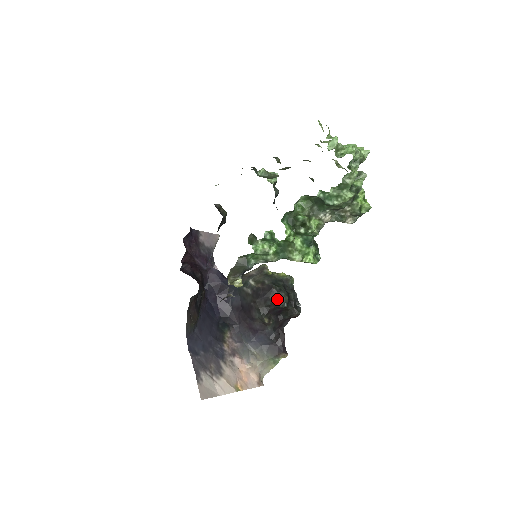
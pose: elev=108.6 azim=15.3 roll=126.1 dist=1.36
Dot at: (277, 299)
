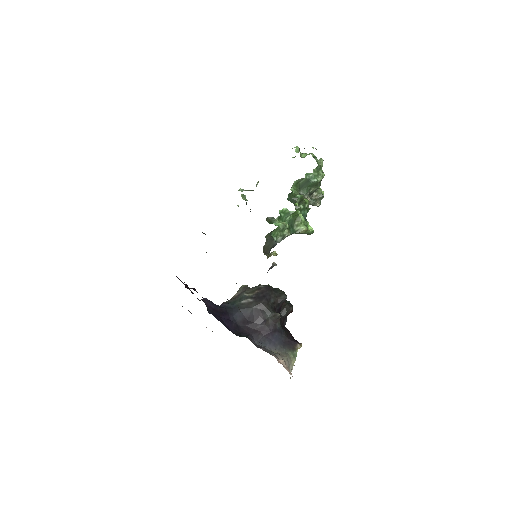
Dot at: (278, 295)
